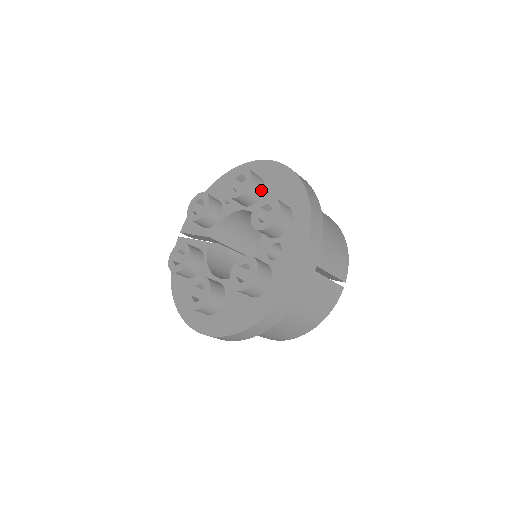
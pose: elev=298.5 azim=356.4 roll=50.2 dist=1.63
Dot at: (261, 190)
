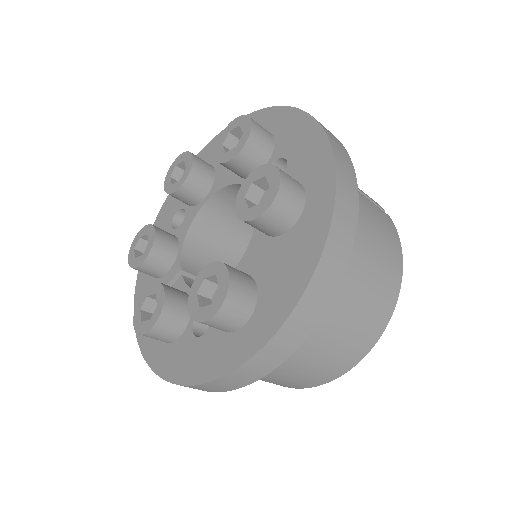
Dot at: (210, 167)
